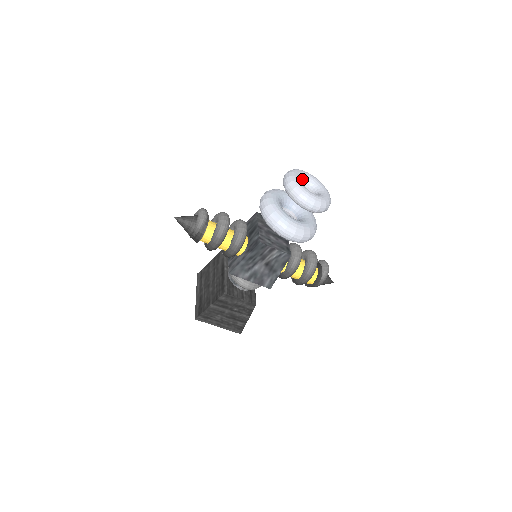
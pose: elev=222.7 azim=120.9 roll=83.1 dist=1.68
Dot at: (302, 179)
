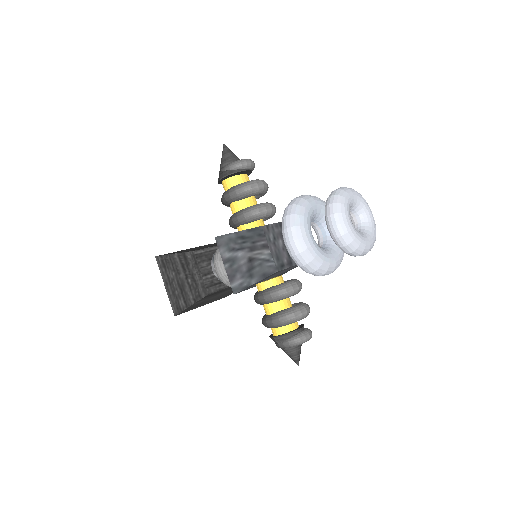
Dot at: (358, 208)
